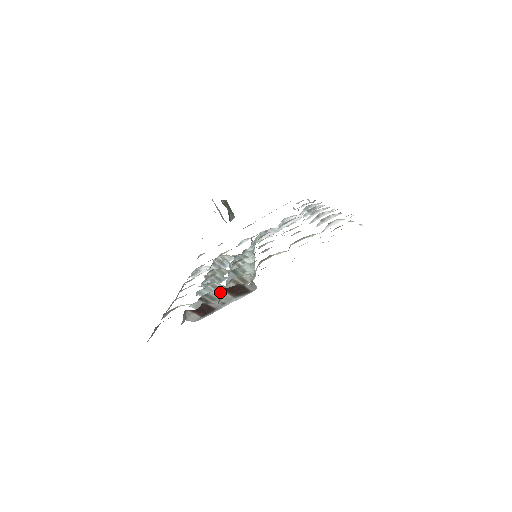
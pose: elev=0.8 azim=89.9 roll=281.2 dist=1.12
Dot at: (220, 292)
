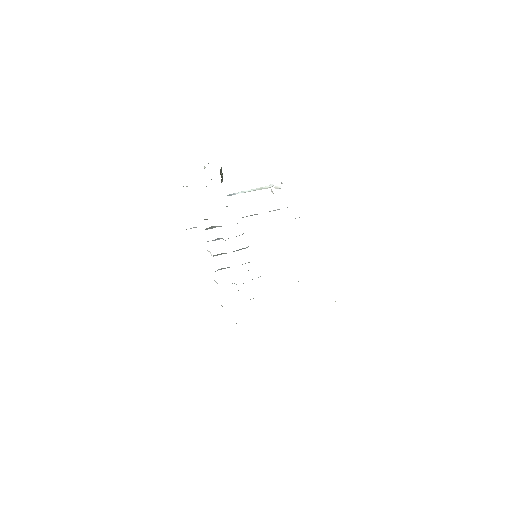
Dot at: occluded
